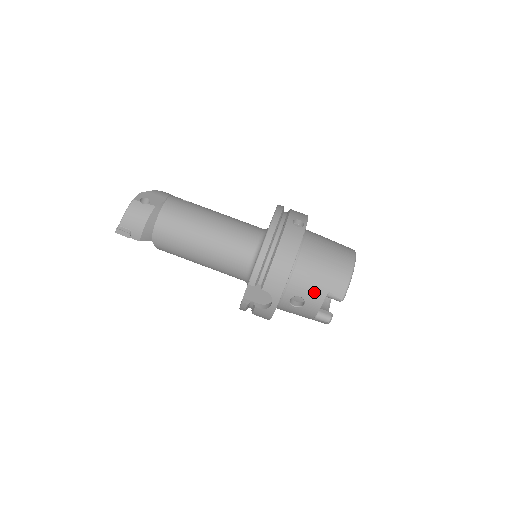
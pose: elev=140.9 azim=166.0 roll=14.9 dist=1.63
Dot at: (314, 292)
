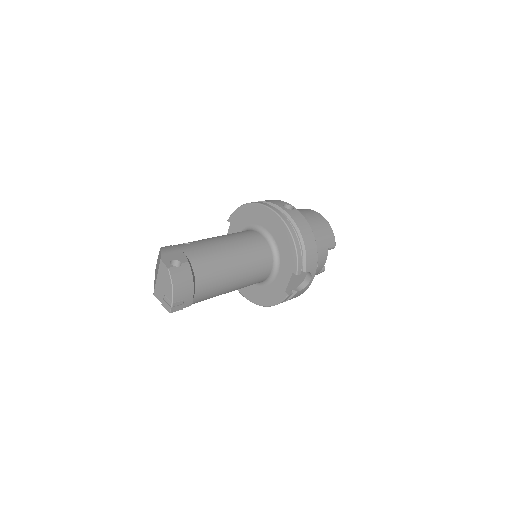
Dot at: (322, 252)
